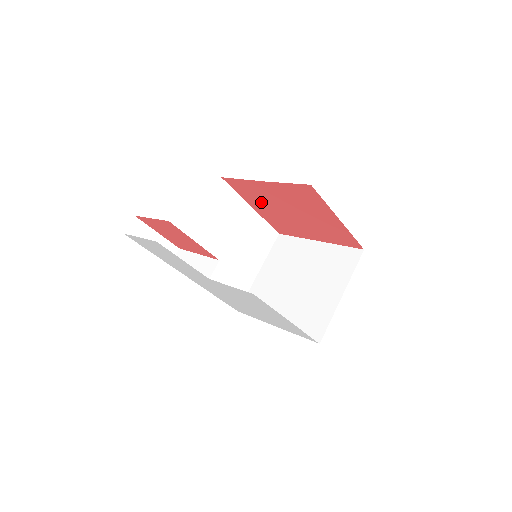
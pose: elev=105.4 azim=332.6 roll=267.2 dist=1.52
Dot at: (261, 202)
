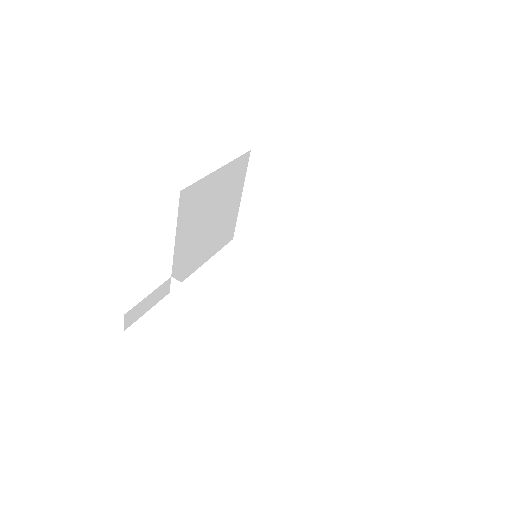
Dot at: occluded
